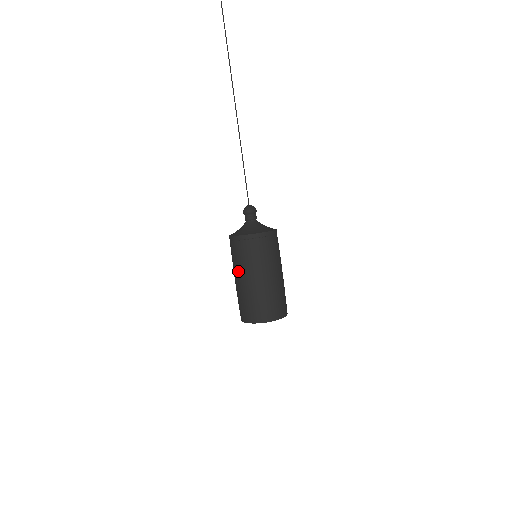
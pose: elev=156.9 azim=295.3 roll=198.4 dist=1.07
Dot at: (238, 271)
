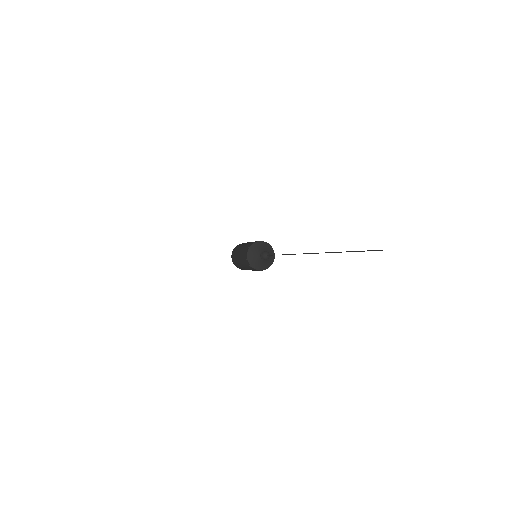
Dot at: (243, 265)
